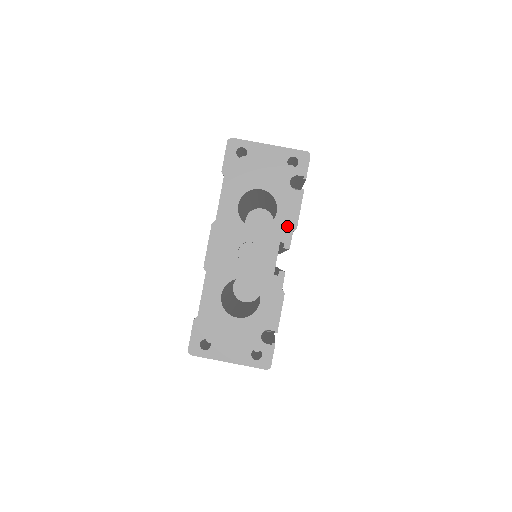
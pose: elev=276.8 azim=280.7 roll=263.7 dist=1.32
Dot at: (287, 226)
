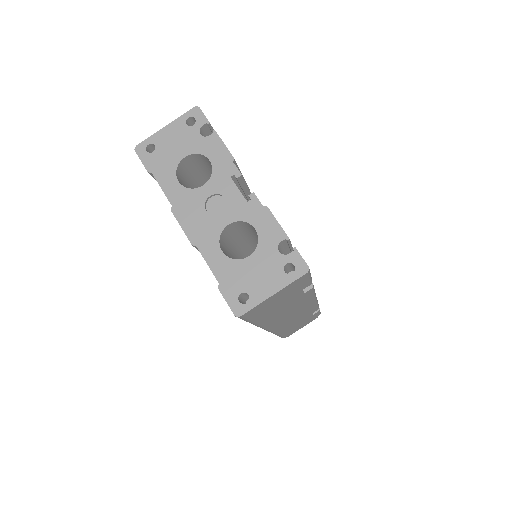
Dot at: (225, 163)
